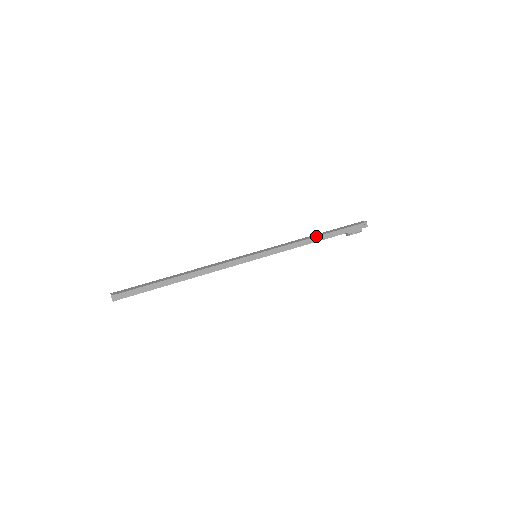
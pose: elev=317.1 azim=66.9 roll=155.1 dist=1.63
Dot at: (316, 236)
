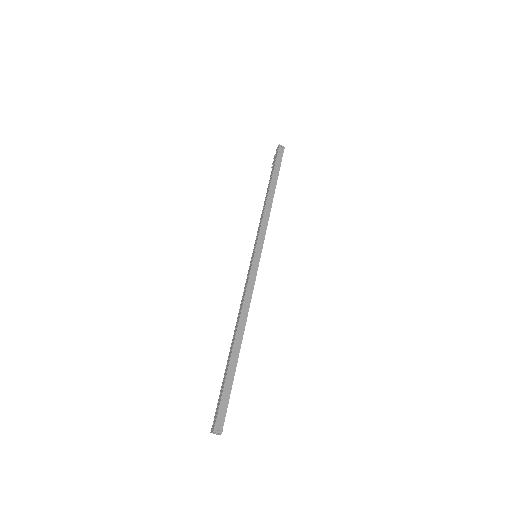
Dot at: occluded
